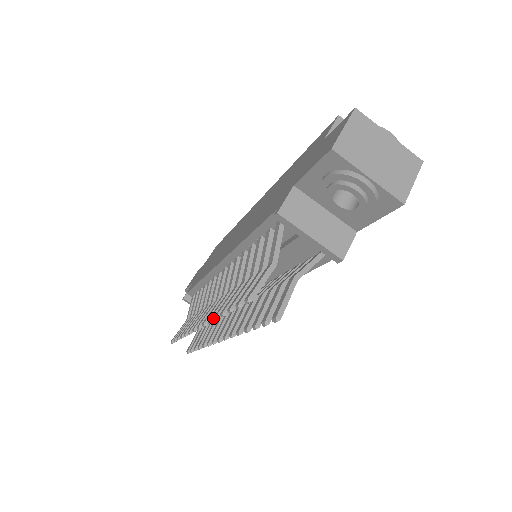
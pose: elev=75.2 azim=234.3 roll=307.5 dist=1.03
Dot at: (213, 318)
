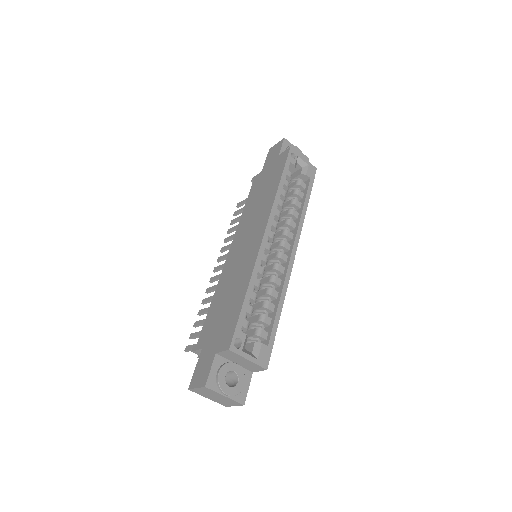
Dot at: (207, 293)
